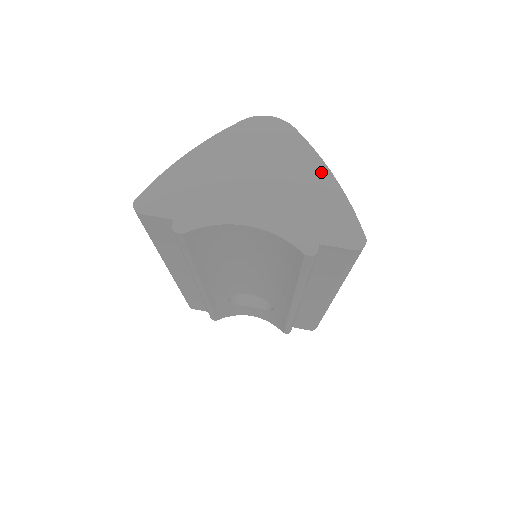
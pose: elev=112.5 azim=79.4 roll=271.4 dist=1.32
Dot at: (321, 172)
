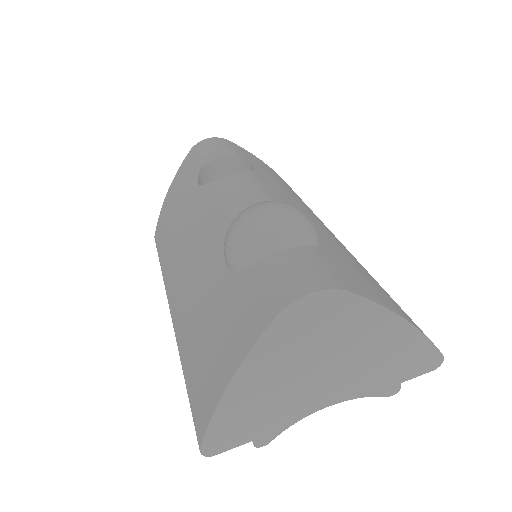
Dot at: (391, 324)
